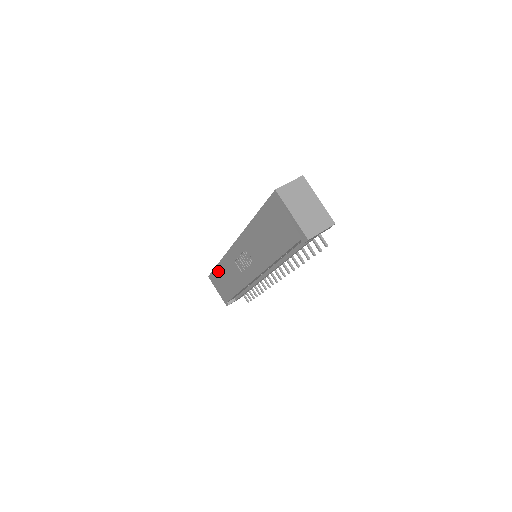
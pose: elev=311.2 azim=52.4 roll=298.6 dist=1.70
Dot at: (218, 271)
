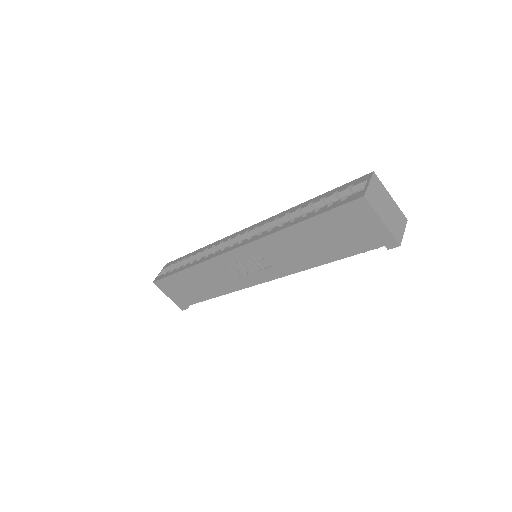
Dot at: (181, 277)
